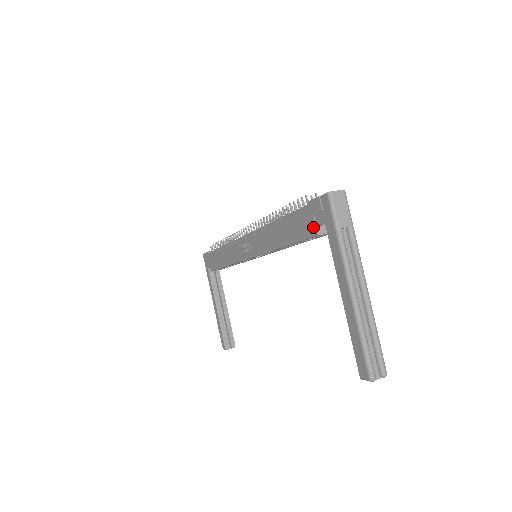
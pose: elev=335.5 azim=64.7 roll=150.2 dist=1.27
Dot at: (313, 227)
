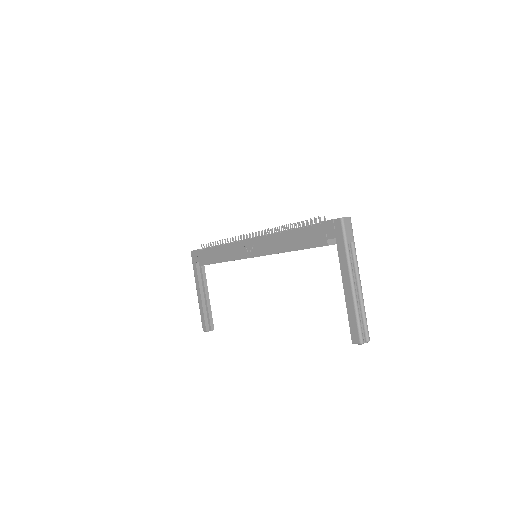
Dot at: (324, 240)
